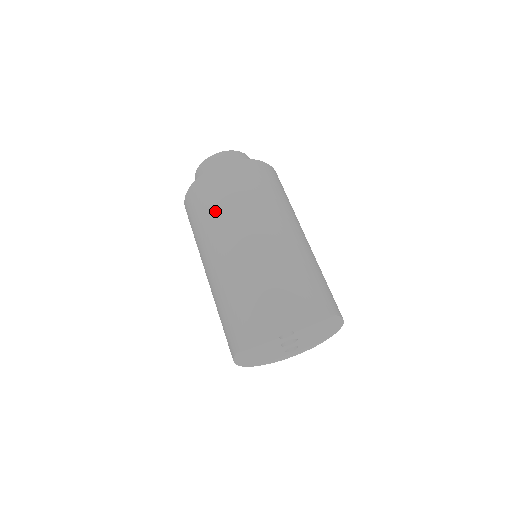
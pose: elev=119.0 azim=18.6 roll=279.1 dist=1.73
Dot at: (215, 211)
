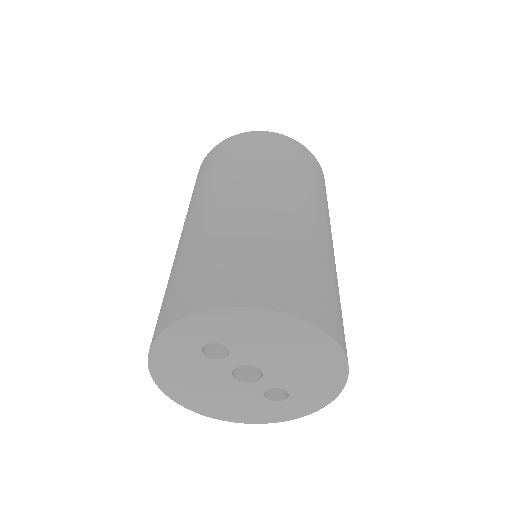
Dot at: (192, 197)
